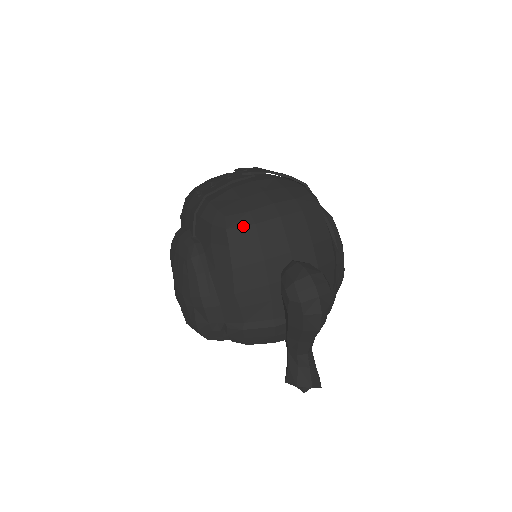
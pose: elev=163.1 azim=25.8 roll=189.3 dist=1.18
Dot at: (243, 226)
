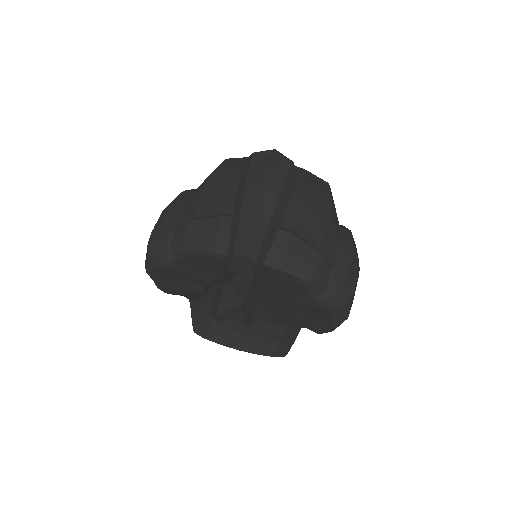
Dot at: (242, 158)
